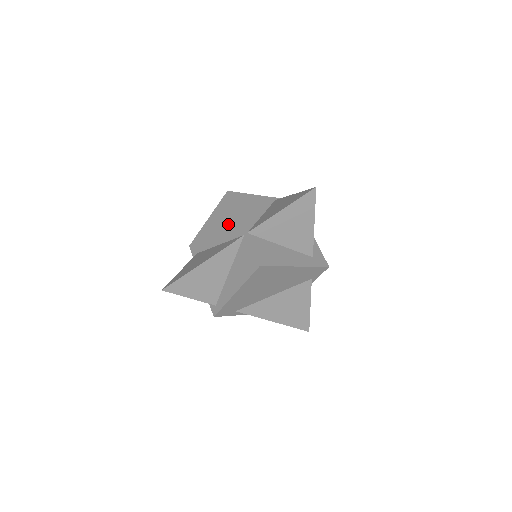
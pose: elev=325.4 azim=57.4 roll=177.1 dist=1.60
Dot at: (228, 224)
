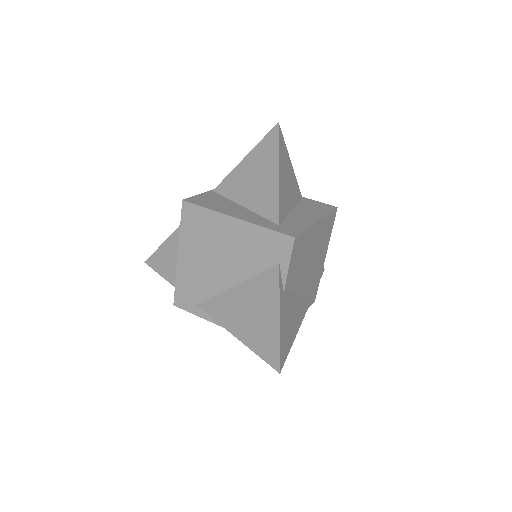
Dot at: occluded
